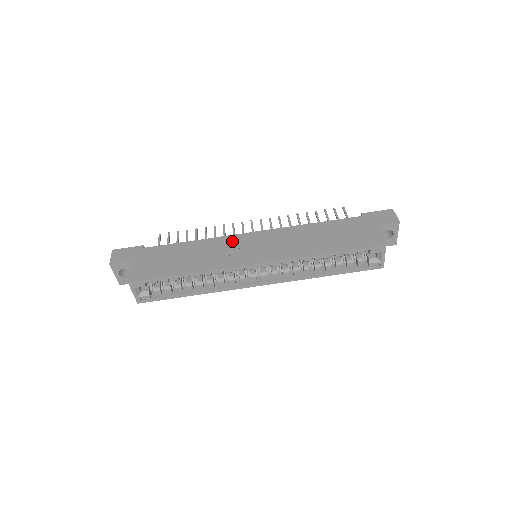
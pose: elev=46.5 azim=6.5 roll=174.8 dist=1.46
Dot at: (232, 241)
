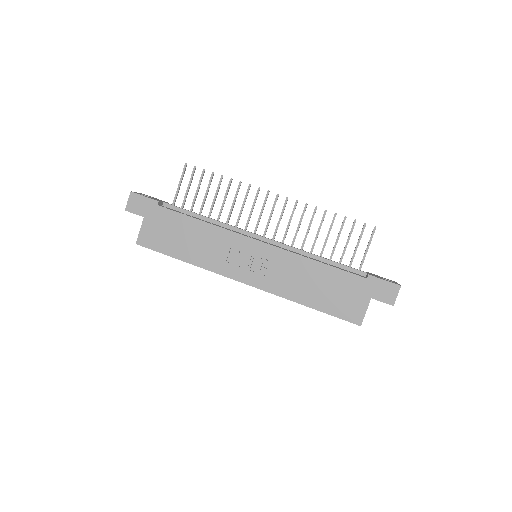
Dot at: (236, 243)
